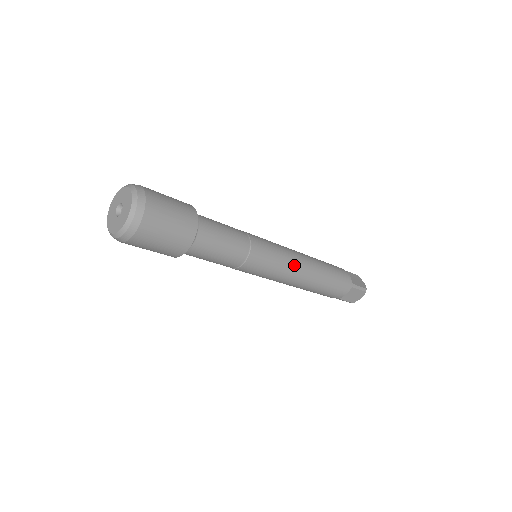
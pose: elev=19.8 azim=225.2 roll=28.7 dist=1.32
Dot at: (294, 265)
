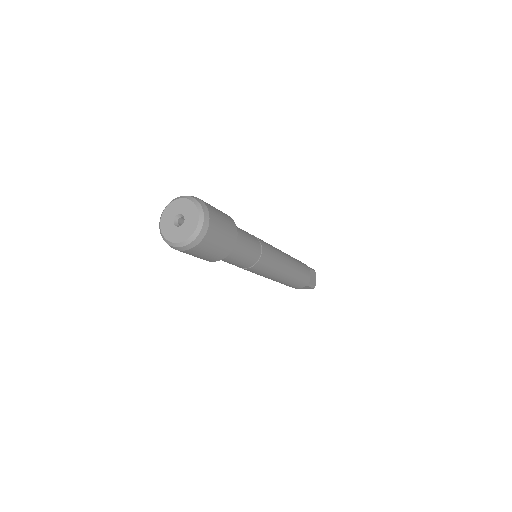
Dot at: (279, 272)
